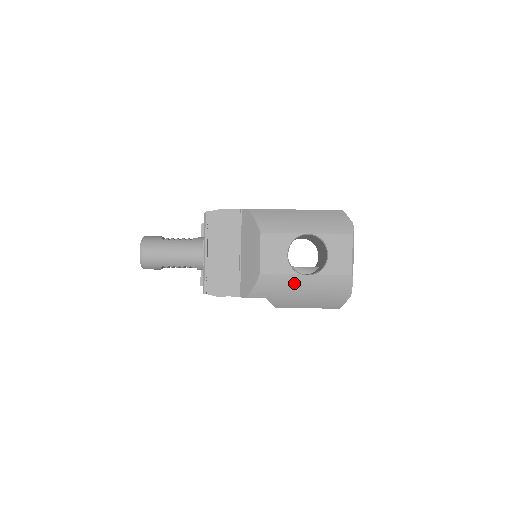
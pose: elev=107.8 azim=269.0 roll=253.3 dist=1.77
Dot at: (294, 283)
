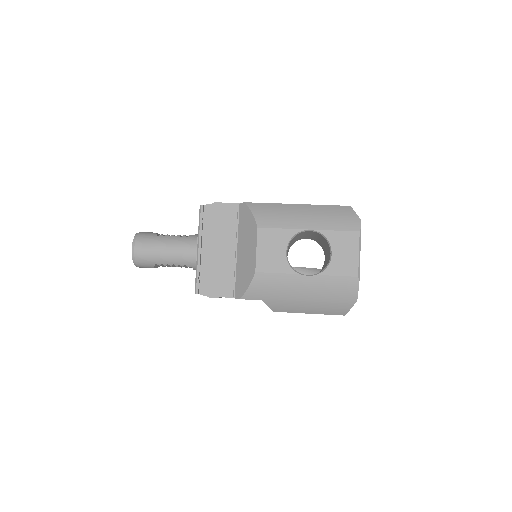
Dot at: (293, 284)
